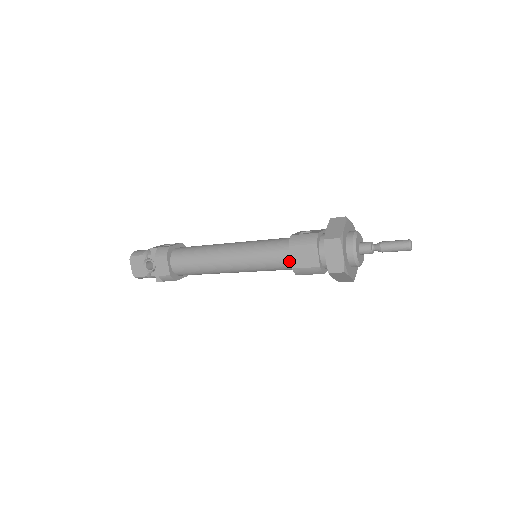
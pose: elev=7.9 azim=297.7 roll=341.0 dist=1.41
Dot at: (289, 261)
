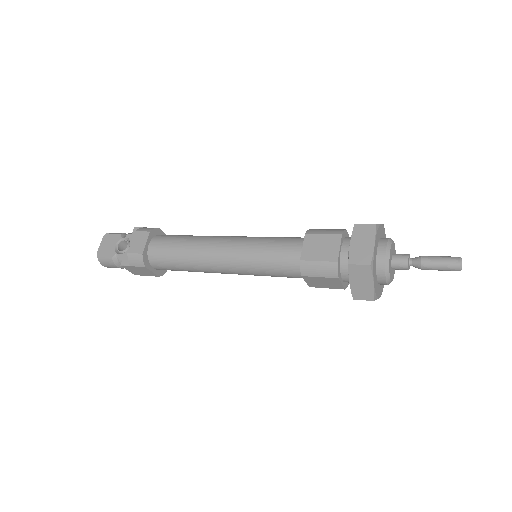
Dot at: (298, 255)
